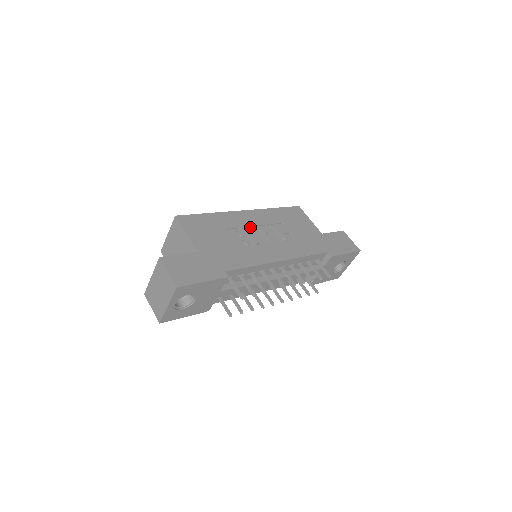
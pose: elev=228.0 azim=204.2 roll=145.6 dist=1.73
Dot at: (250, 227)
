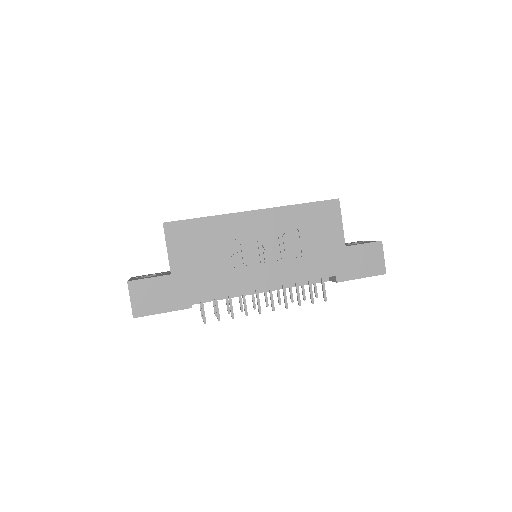
Dot at: (250, 236)
